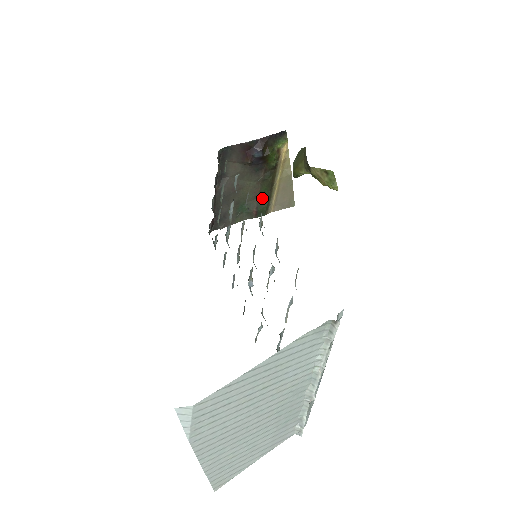
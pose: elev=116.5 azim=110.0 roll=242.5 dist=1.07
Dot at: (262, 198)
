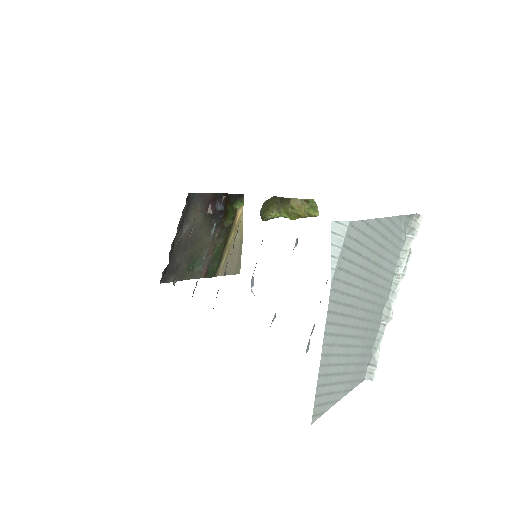
Dot at: (214, 257)
